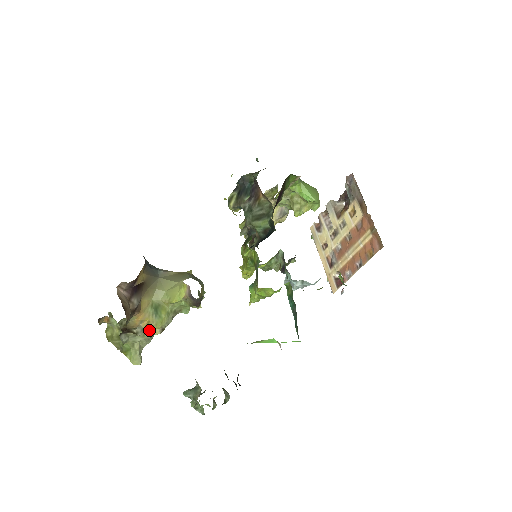
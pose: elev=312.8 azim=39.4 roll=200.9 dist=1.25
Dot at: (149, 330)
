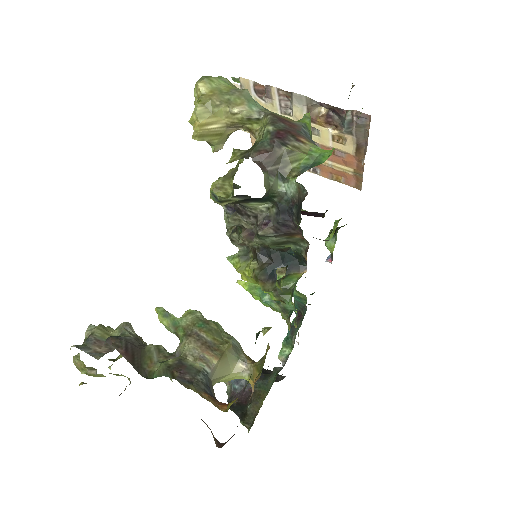
Dot at: occluded
